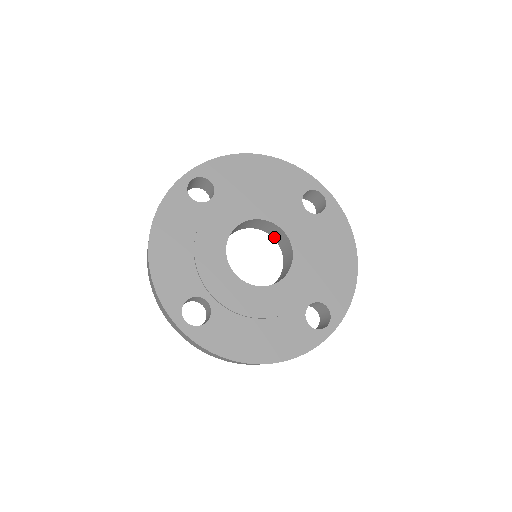
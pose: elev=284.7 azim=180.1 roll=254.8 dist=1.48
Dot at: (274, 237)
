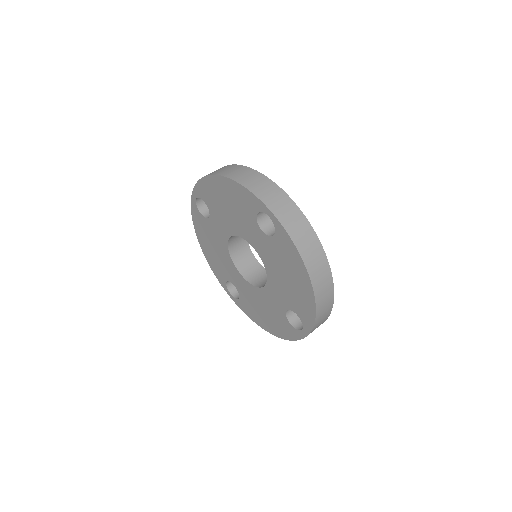
Dot at: (242, 272)
